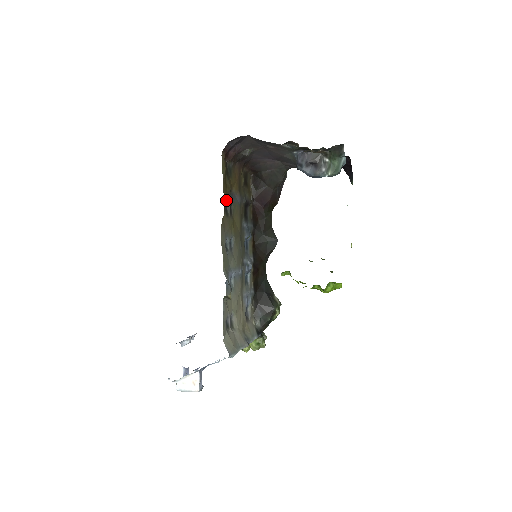
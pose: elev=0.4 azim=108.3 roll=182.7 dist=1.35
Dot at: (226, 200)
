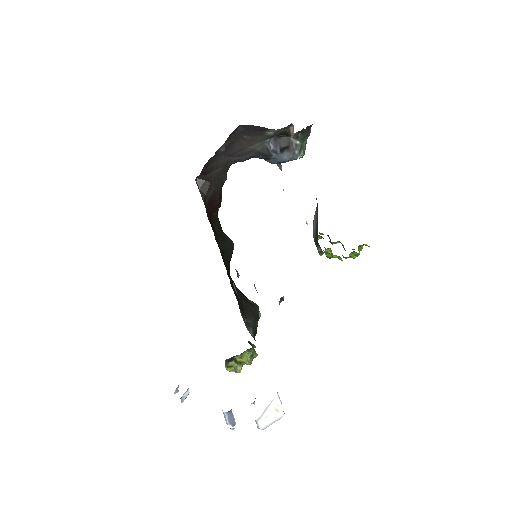
Dot at: occluded
